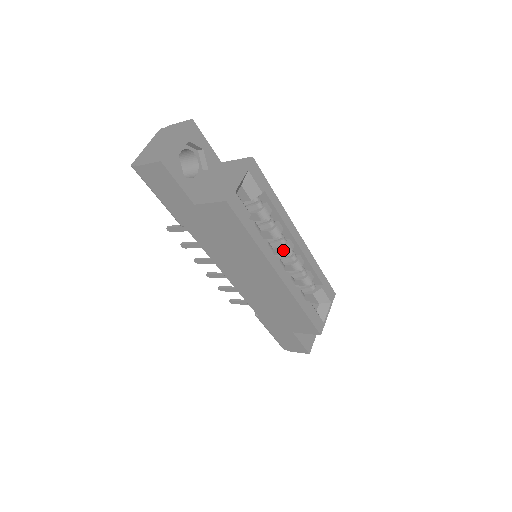
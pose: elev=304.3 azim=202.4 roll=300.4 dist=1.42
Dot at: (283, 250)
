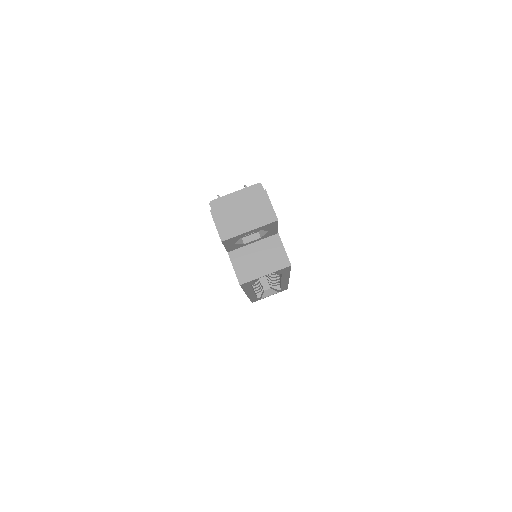
Dot at: (269, 278)
